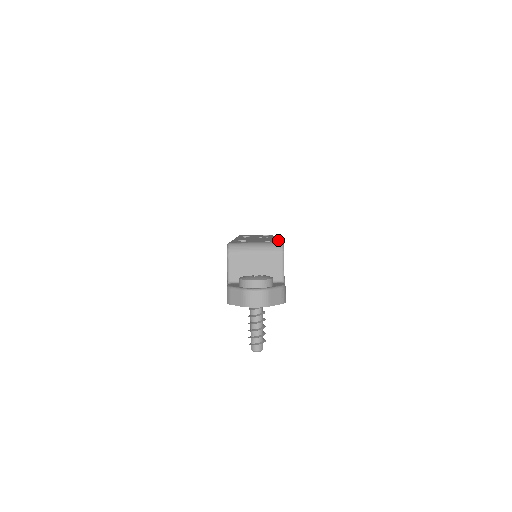
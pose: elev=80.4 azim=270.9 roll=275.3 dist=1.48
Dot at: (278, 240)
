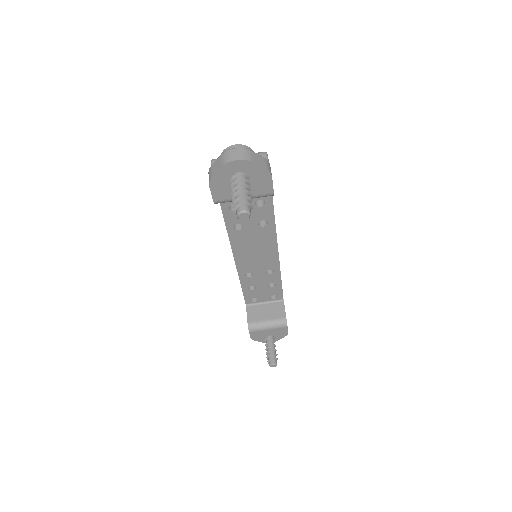
Dot at: occluded
